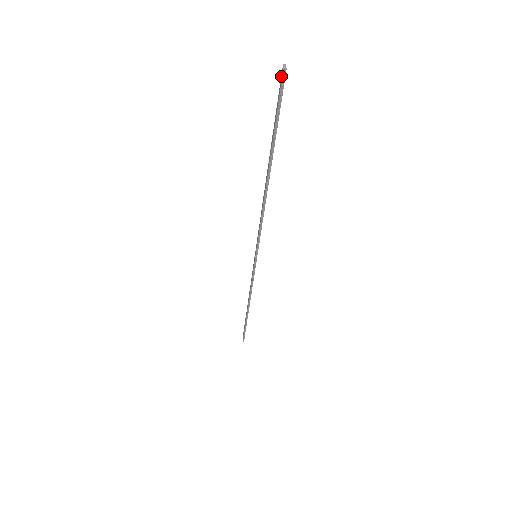
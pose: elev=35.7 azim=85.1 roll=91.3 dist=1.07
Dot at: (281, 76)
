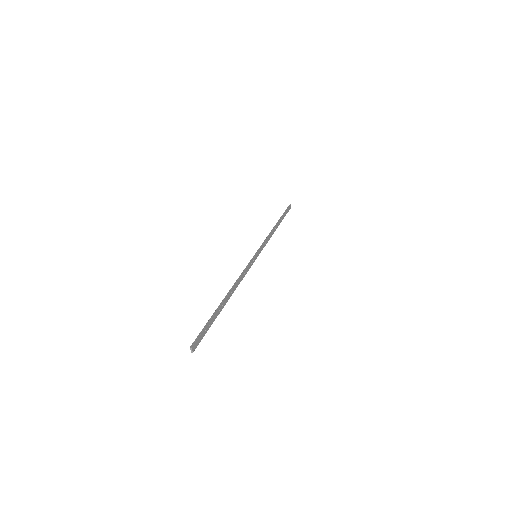
Dot at: (193, 344)
